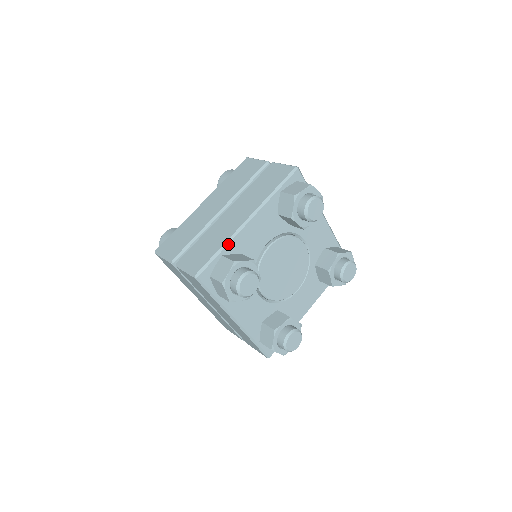
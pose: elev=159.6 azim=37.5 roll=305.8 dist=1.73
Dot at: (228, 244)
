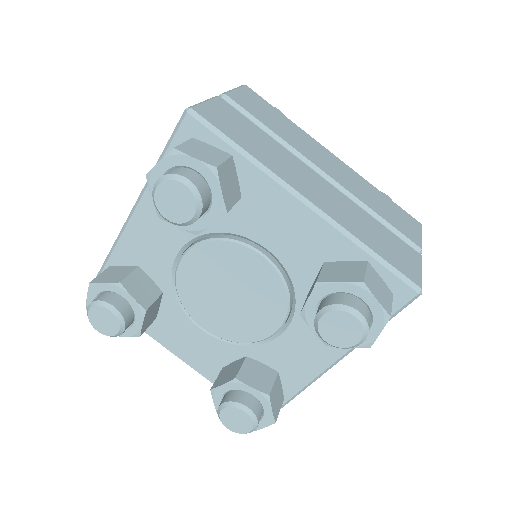
Dot at: (113, 251)
